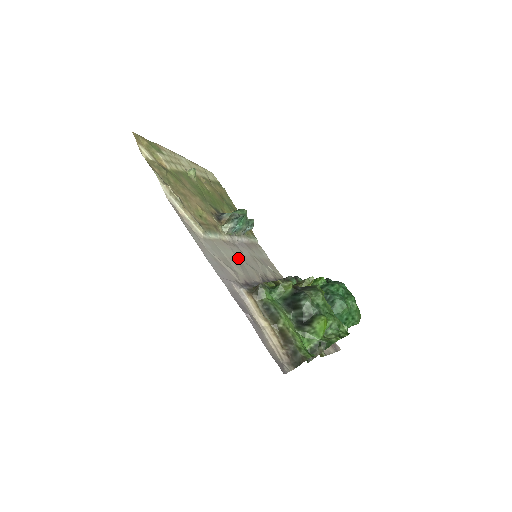
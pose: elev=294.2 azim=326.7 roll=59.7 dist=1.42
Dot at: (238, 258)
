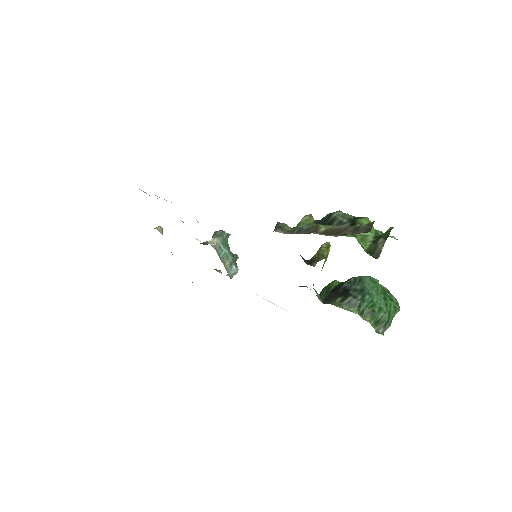
Dot at: occluded
